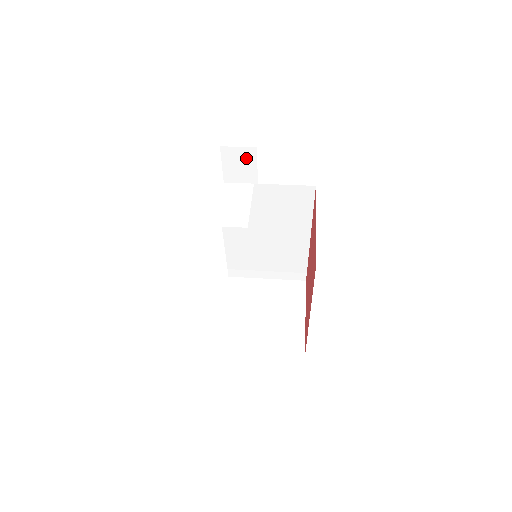
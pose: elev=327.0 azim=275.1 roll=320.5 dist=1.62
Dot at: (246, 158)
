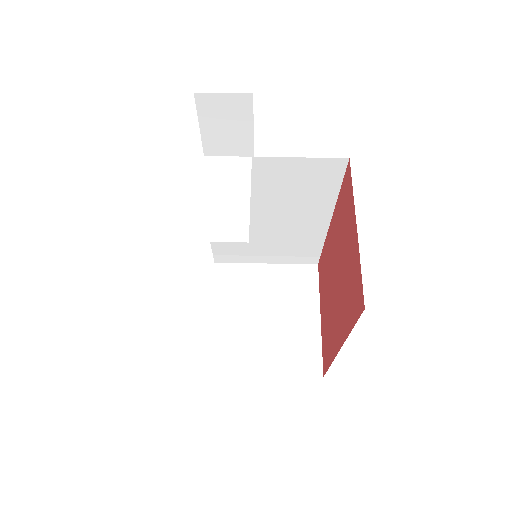
Dot at: (236, 109)
